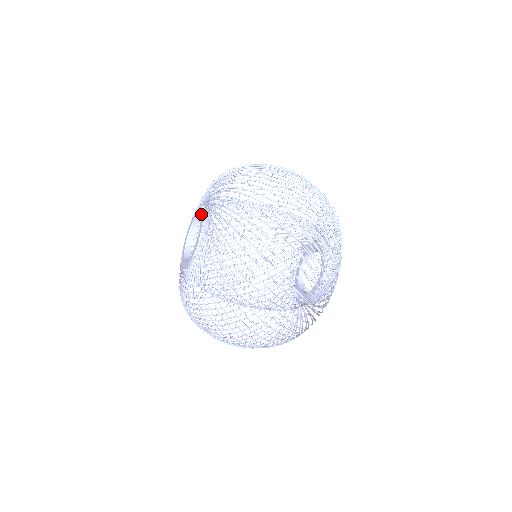
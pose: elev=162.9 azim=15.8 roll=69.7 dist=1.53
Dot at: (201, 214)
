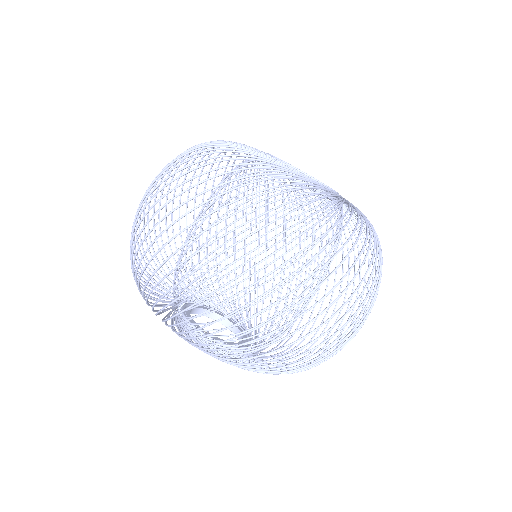
Dot at: occluded
